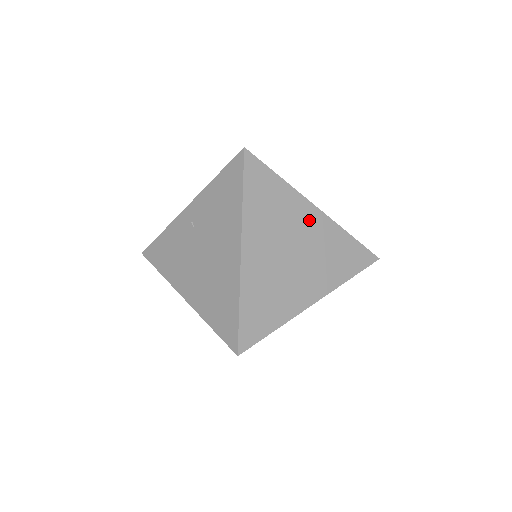
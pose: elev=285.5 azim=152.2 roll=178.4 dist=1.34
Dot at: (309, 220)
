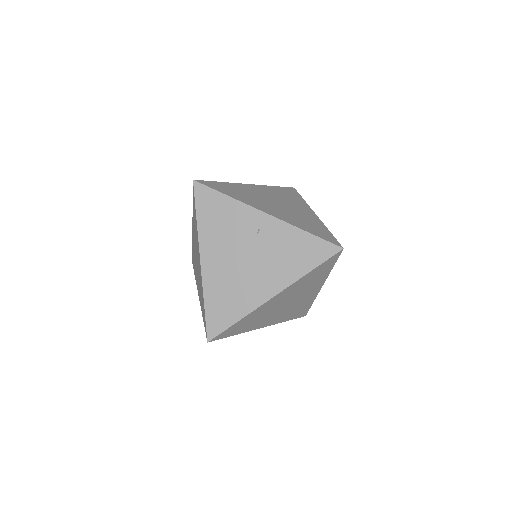
Dot at: (312, 291)
